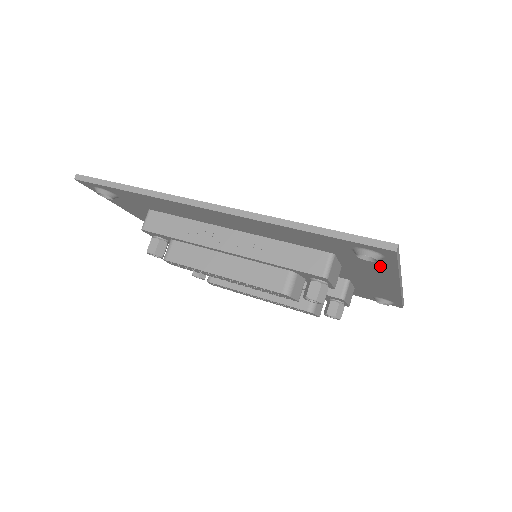
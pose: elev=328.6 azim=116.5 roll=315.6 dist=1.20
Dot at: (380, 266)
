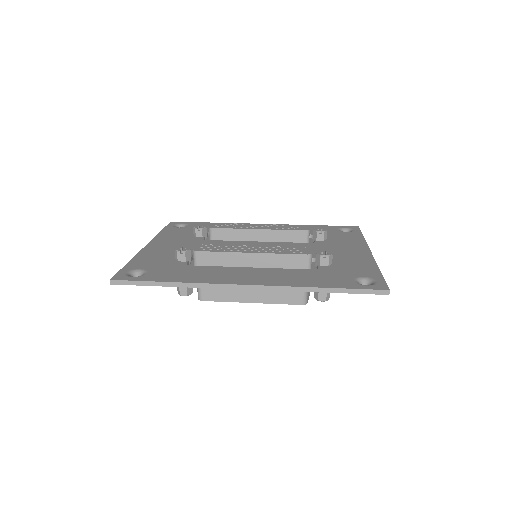
Dot at: occluded
